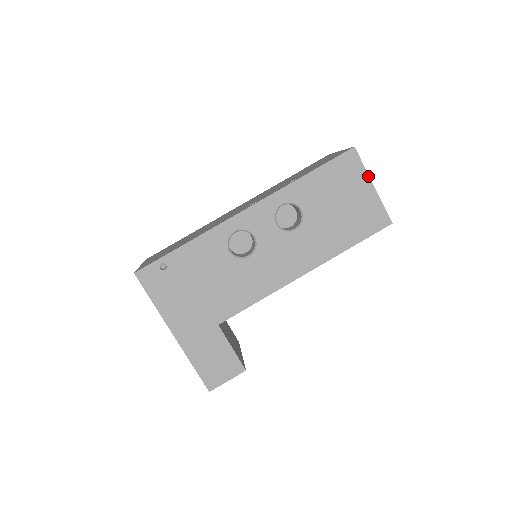
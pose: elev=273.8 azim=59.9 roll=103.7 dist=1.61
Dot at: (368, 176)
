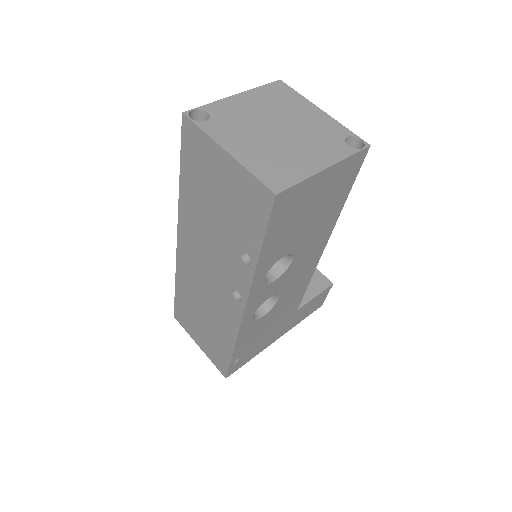
Dot at: (314, 176)
